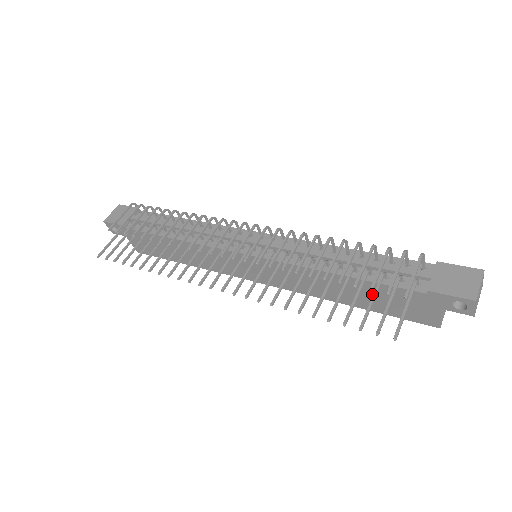
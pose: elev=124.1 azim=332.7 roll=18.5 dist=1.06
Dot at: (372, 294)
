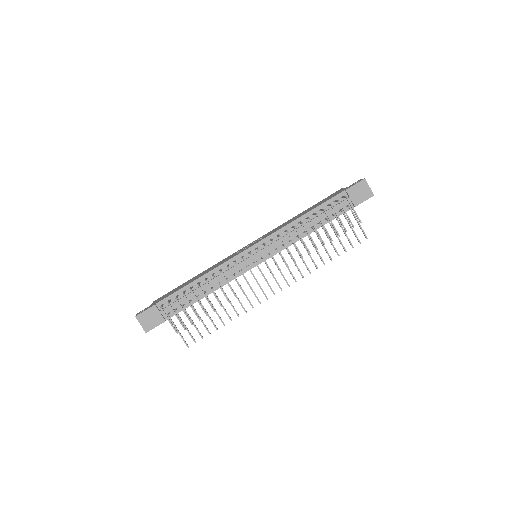
Dot at: occluded
